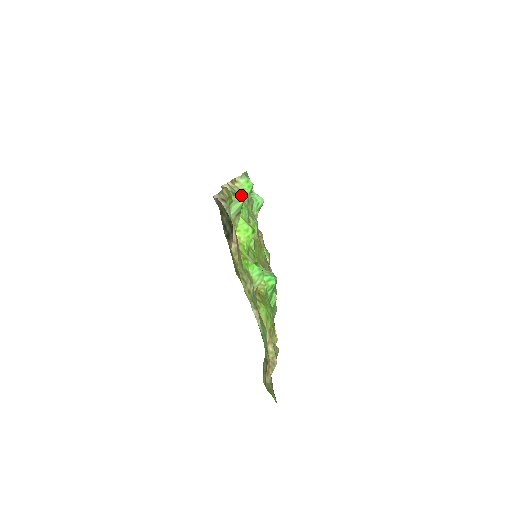
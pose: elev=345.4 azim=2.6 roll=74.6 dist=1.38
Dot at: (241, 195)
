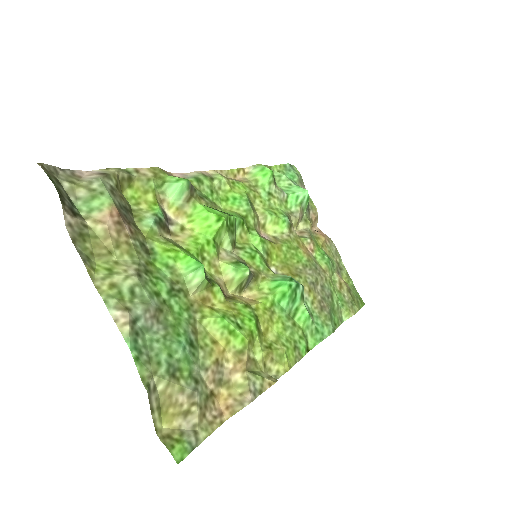
Dot at: (242, 185)
